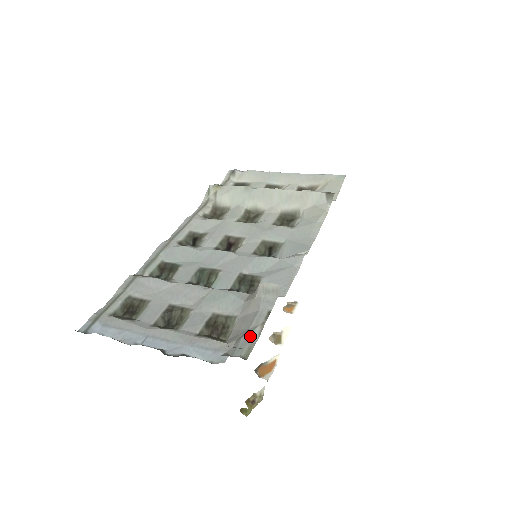
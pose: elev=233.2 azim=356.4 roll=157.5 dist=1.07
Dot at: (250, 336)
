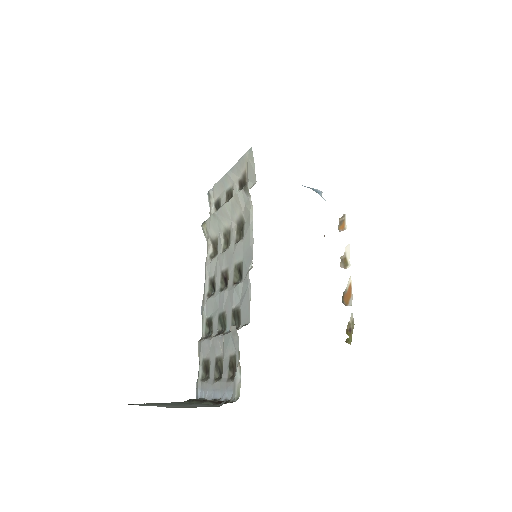
Dot at: (235, 379)
